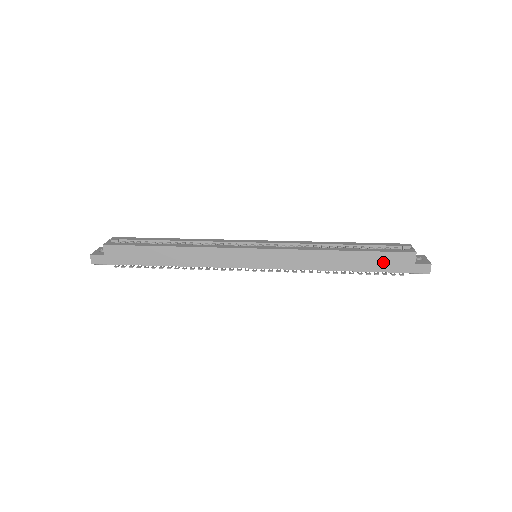
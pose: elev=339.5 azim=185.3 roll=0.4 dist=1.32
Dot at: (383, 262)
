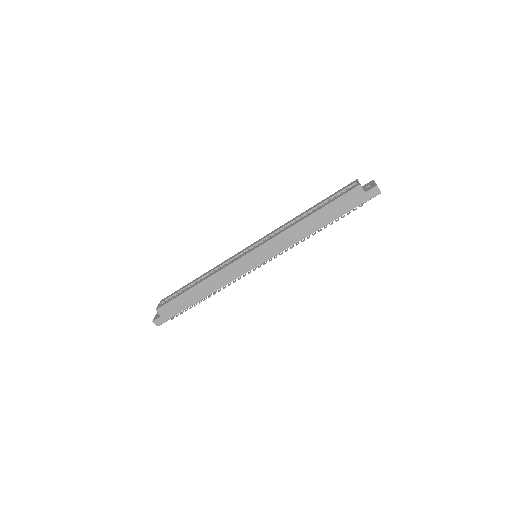
Dot at: (342, 206)
